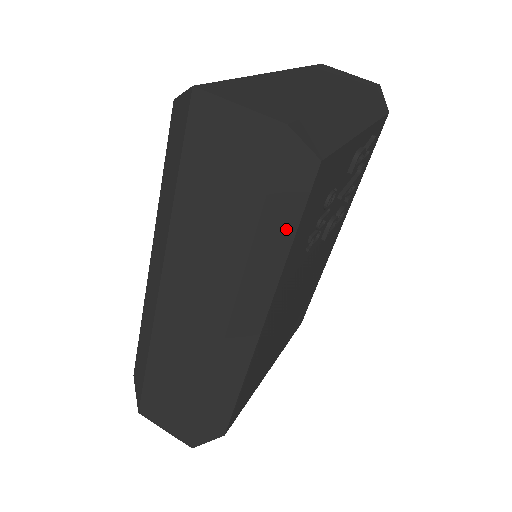
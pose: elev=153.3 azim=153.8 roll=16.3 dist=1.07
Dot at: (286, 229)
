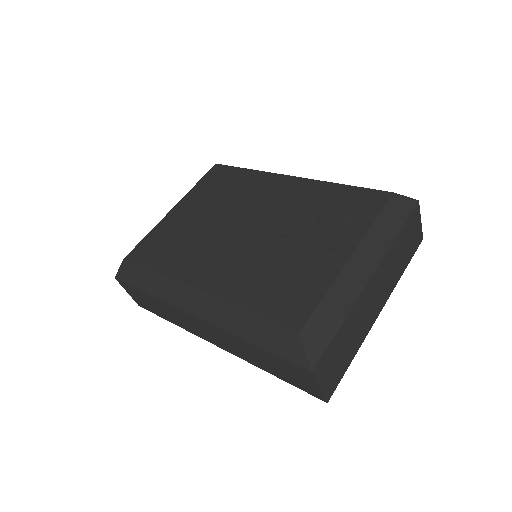
Dot at: occluded
